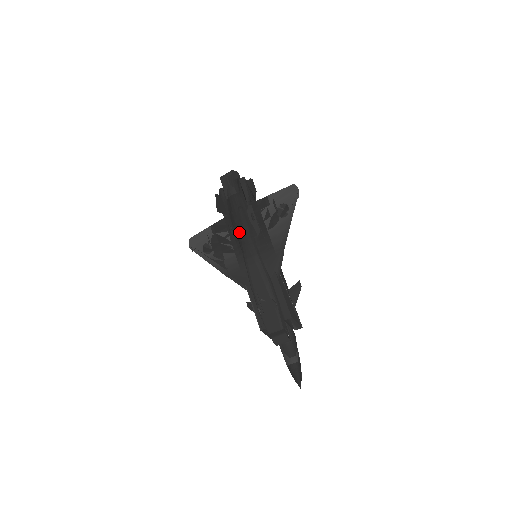
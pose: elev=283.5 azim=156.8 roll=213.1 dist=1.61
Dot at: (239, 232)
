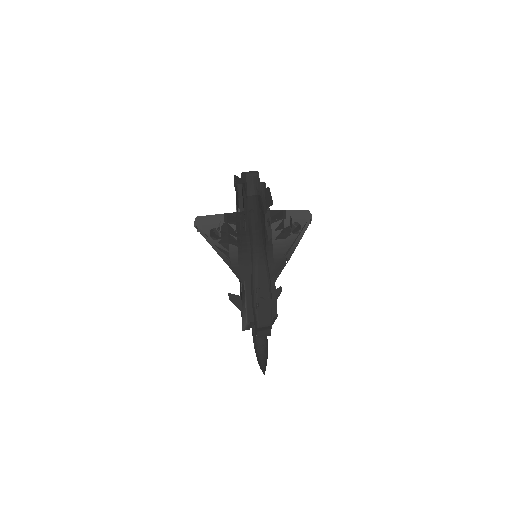
Dot at: (257, 232)
